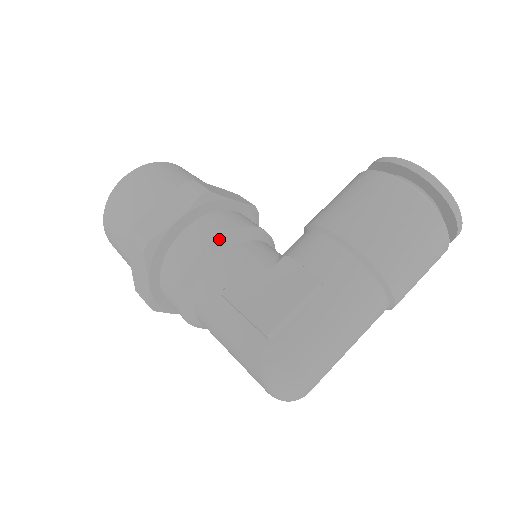
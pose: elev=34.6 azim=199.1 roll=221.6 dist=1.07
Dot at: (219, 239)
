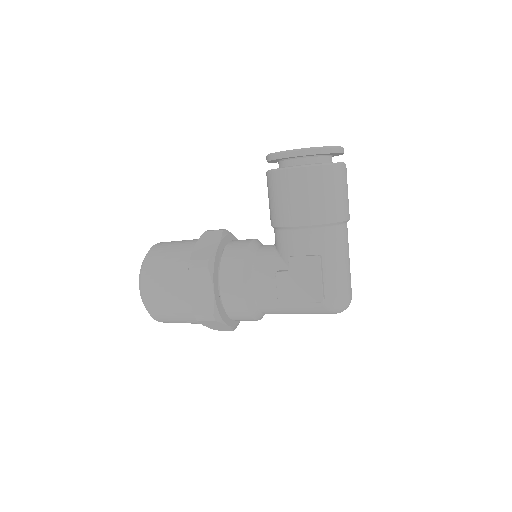
Dot at: (245, 279)
